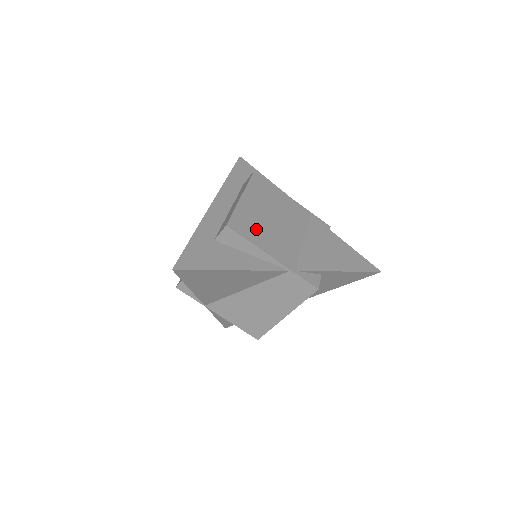
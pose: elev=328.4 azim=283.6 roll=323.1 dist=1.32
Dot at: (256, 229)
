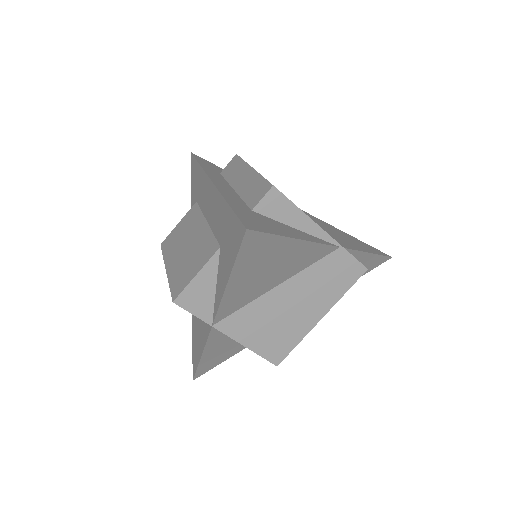
Dot at: occluded
